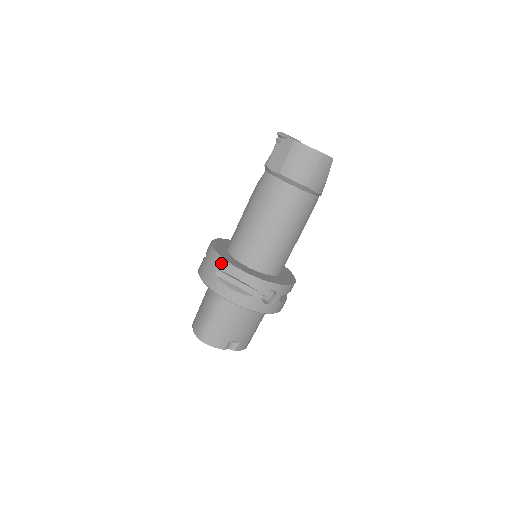
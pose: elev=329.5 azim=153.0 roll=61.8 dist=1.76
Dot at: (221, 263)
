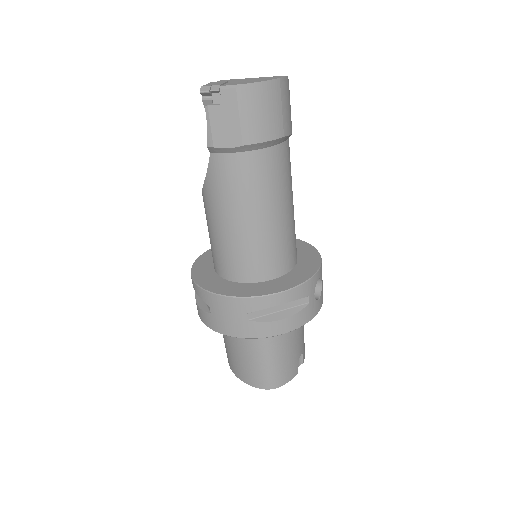
Dot at: (247, 304)
